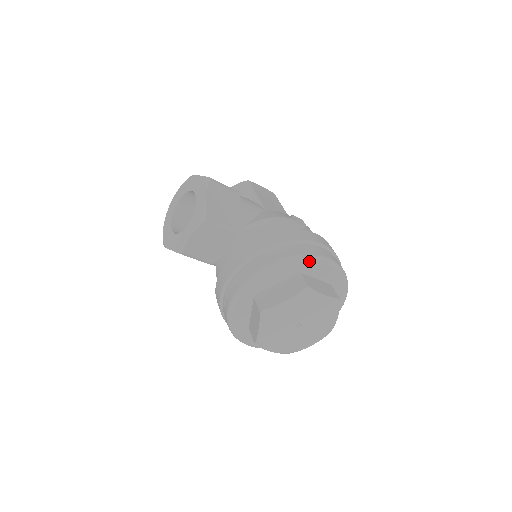
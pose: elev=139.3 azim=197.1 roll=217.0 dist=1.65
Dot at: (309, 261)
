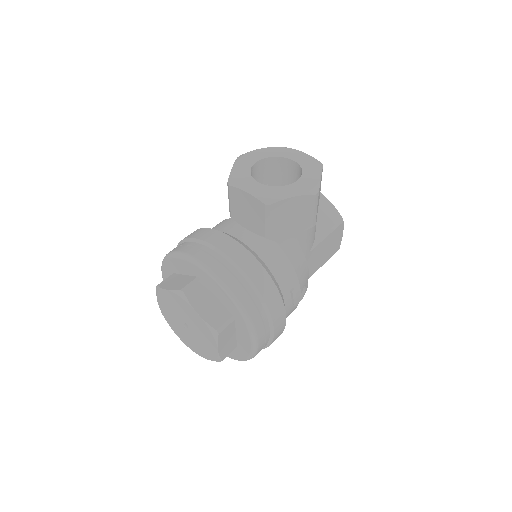
Dot at: (247, 327)
